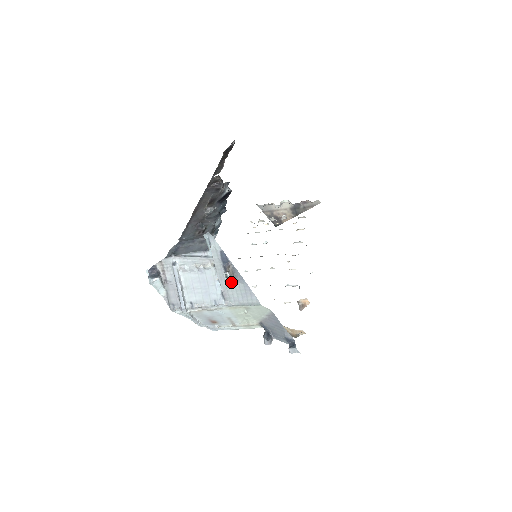
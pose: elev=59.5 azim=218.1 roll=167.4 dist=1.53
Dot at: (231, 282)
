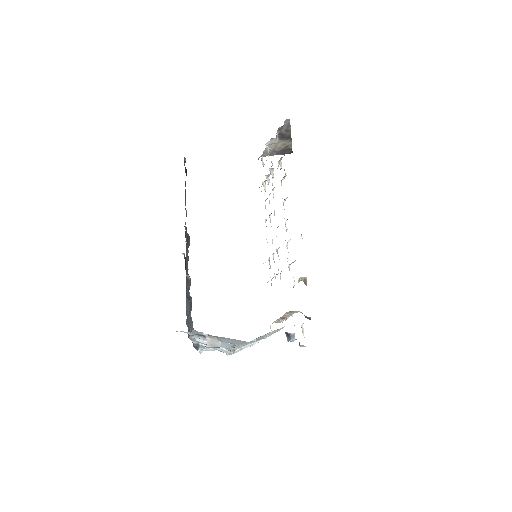
Dot at: (216, 347)
